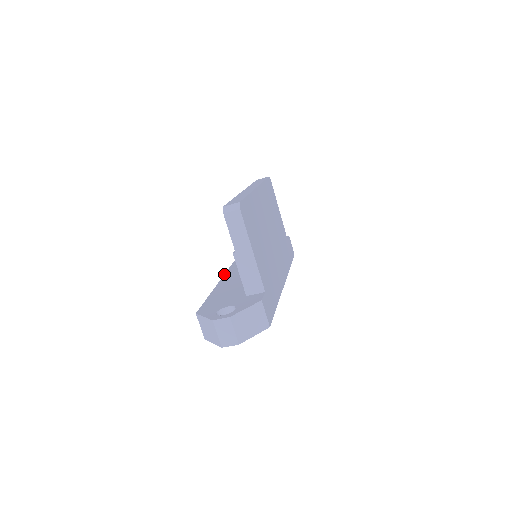
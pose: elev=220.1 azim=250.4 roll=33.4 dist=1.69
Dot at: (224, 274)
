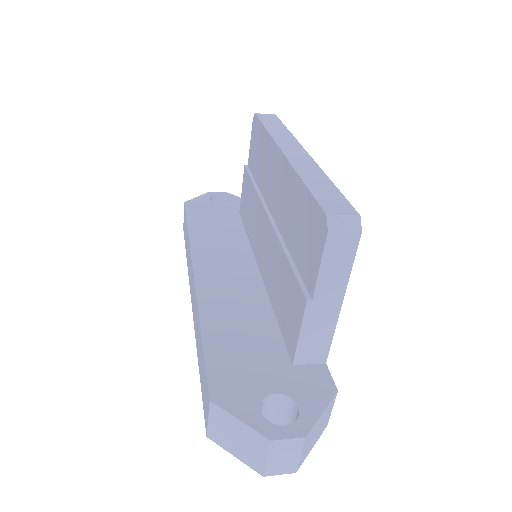
Dot at: (193, 273)
